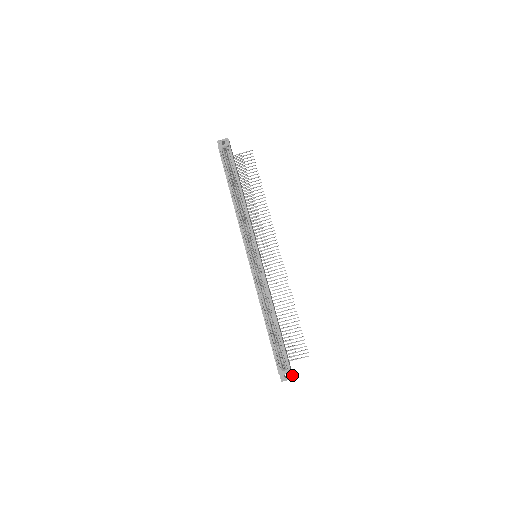
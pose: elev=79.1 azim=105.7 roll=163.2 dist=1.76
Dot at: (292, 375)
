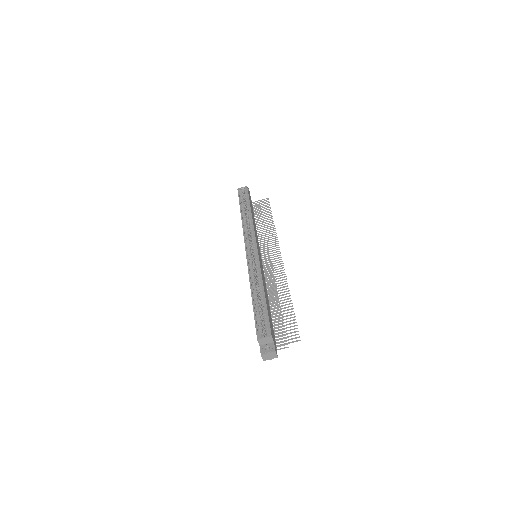
Dot at: (274, 348)
